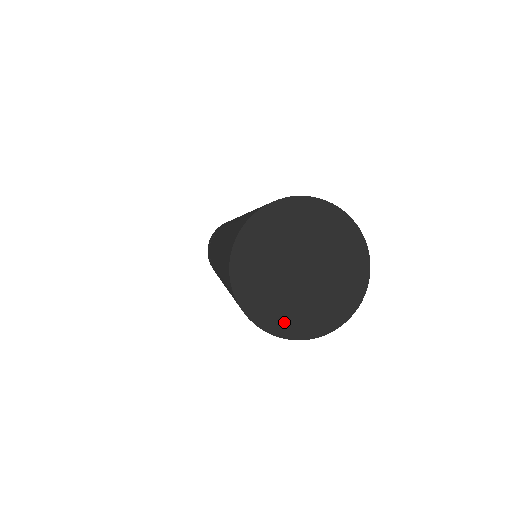
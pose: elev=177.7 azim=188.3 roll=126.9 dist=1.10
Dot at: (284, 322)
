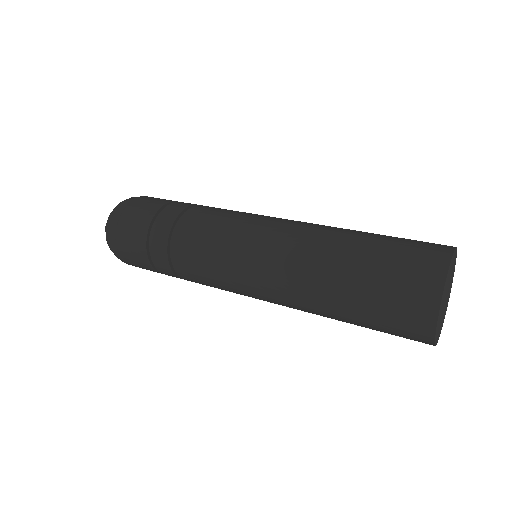
Dot at: occluded
